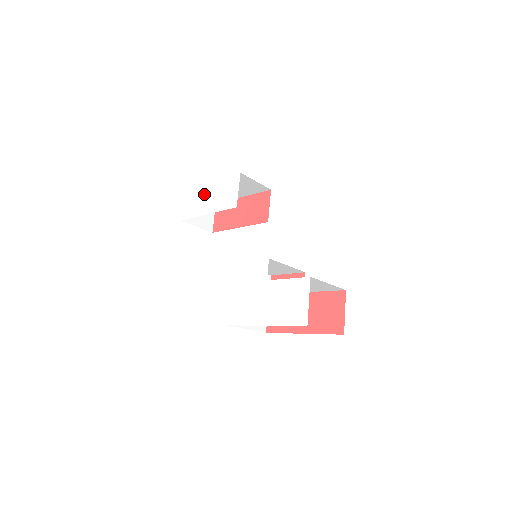
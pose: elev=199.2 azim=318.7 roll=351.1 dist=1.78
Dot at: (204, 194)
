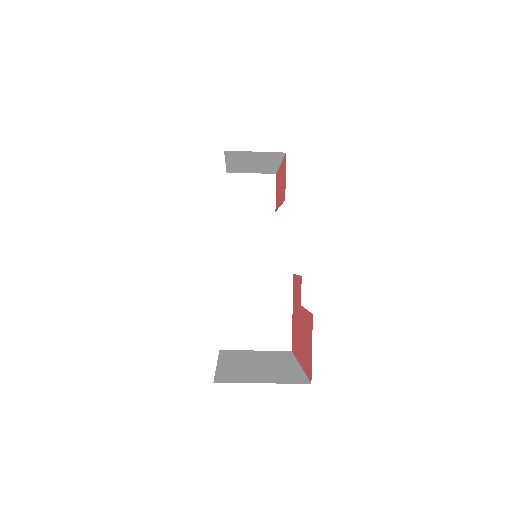
Dot at: occluded
